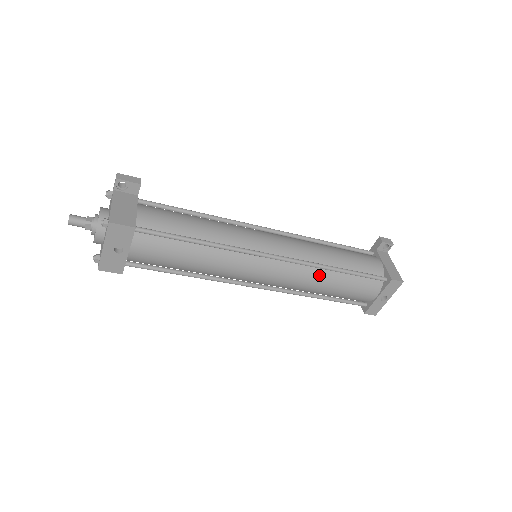
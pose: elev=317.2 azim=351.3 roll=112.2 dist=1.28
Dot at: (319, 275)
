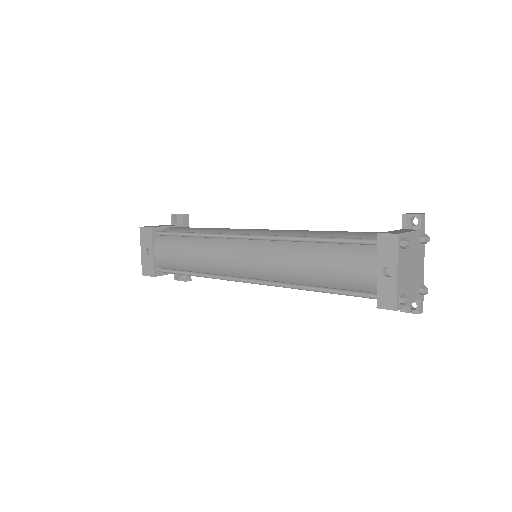
Dot at: (293, 250)
